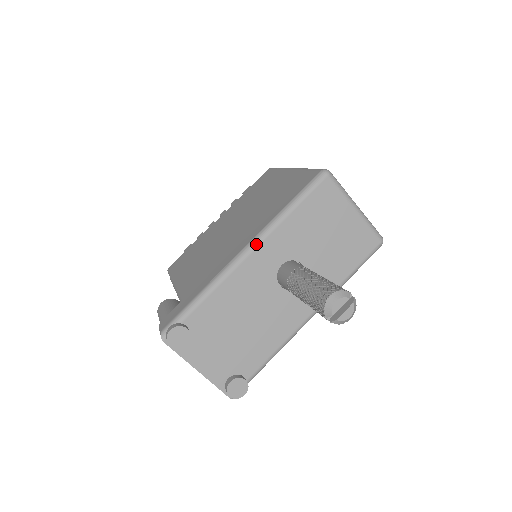
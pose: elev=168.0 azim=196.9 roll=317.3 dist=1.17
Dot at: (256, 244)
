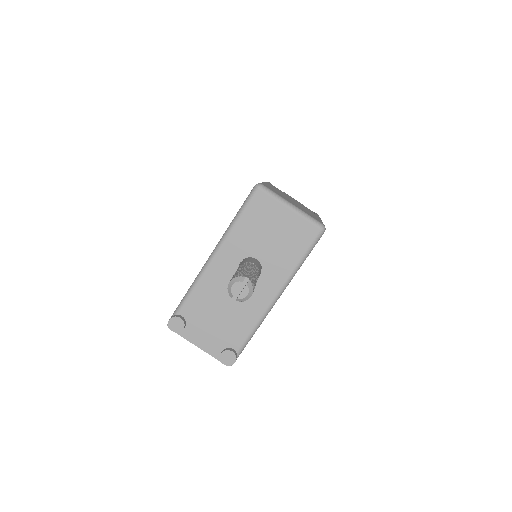
Dot at: (217, 250)
